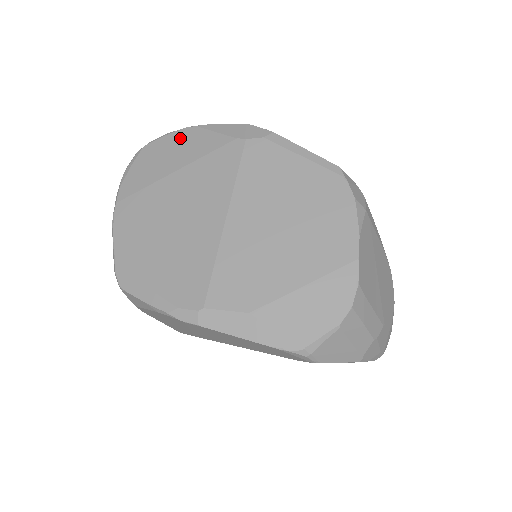
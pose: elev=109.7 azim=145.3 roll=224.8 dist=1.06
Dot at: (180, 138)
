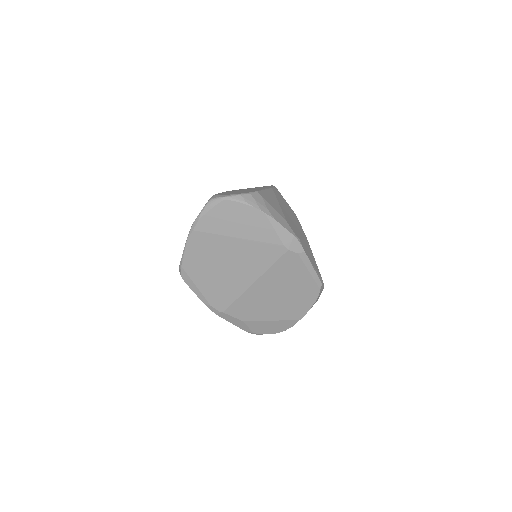
Dot at: (252, 215)
